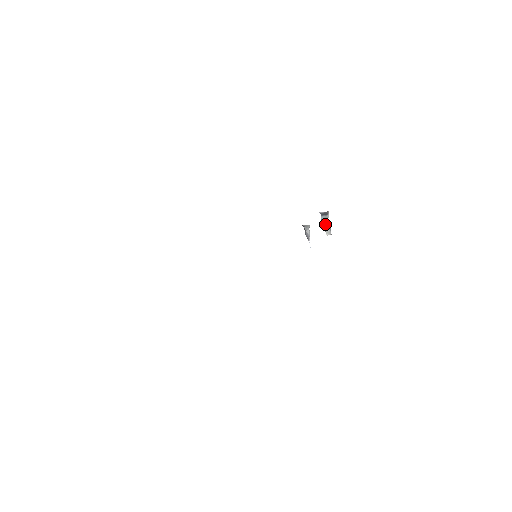
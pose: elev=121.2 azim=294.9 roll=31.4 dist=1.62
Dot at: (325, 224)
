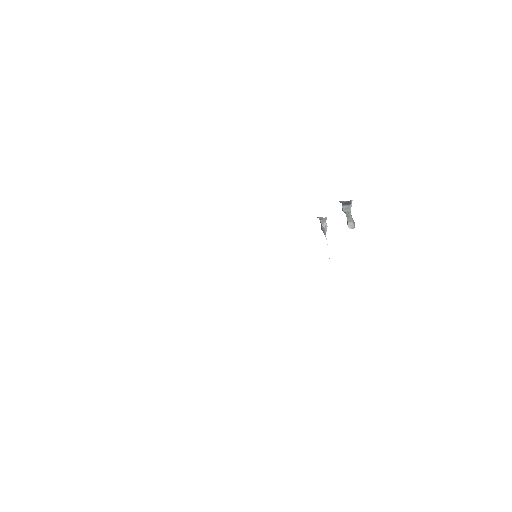
Dot at: (347, 215)
